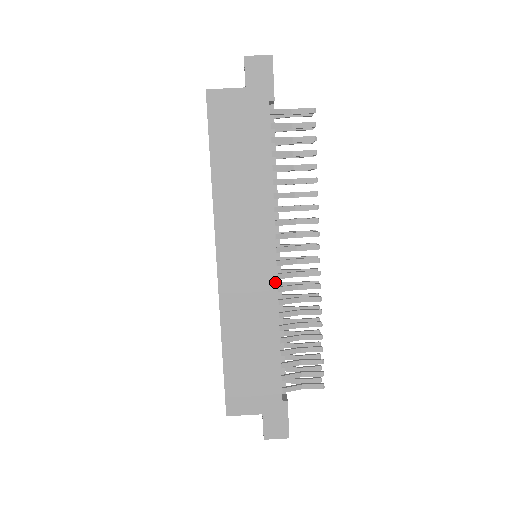
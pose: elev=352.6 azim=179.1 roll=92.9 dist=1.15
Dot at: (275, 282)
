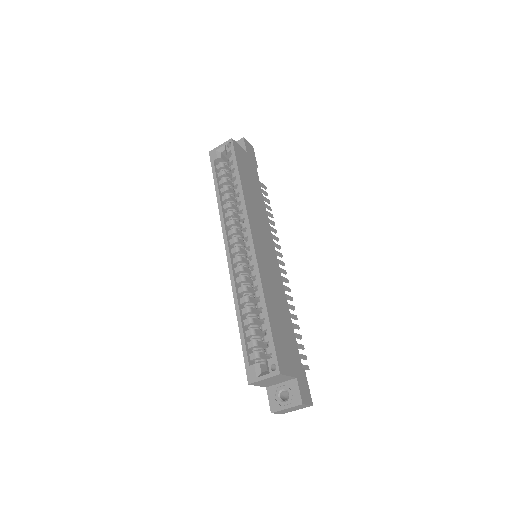
Dot at: occluded
